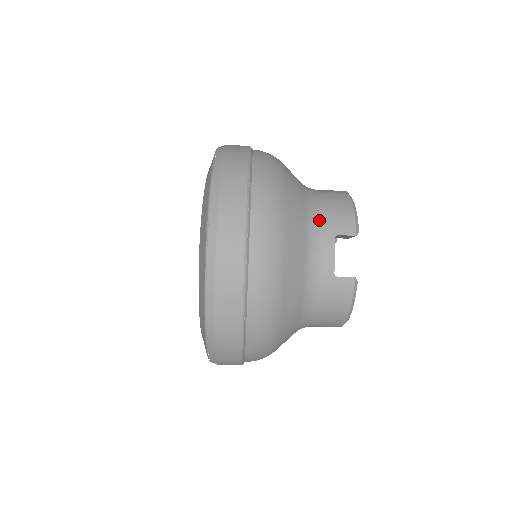
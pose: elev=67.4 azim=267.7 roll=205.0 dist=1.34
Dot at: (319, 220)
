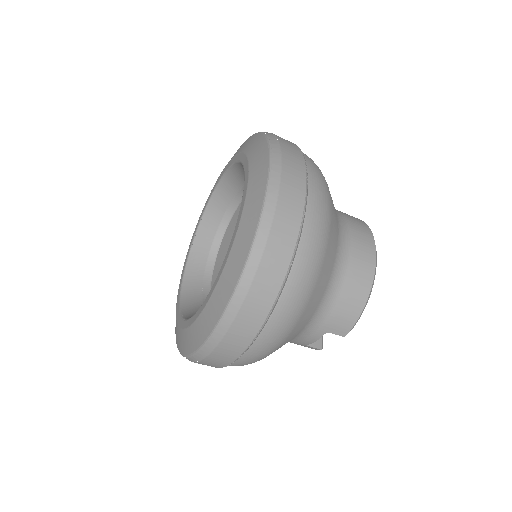
Dot at: (322, 318)
